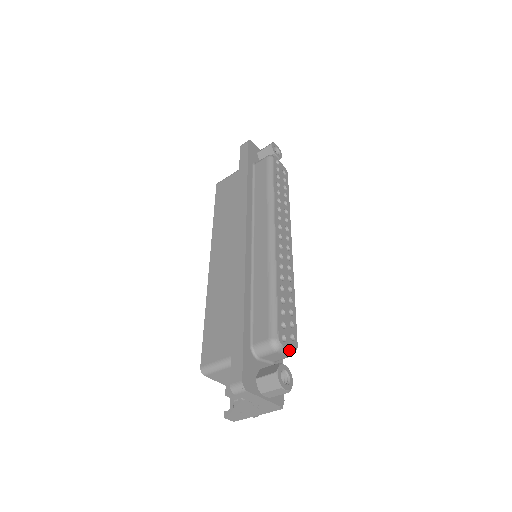
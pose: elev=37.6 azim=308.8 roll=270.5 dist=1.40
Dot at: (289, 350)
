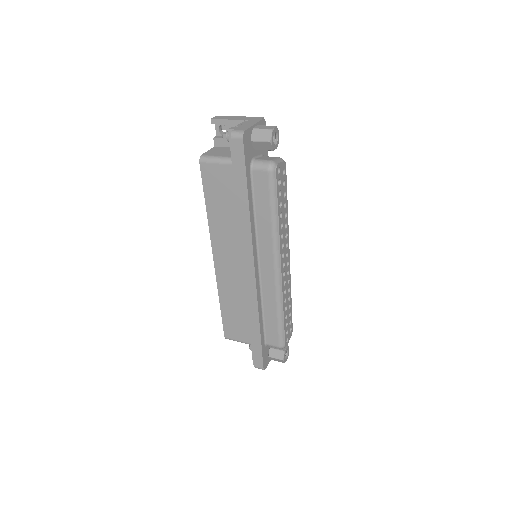
Dot at: (289, 339)
